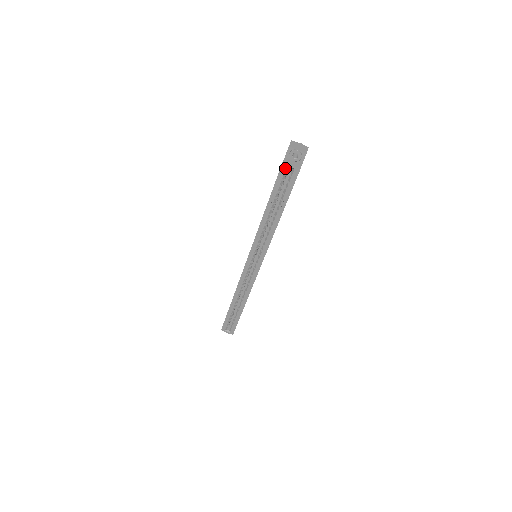
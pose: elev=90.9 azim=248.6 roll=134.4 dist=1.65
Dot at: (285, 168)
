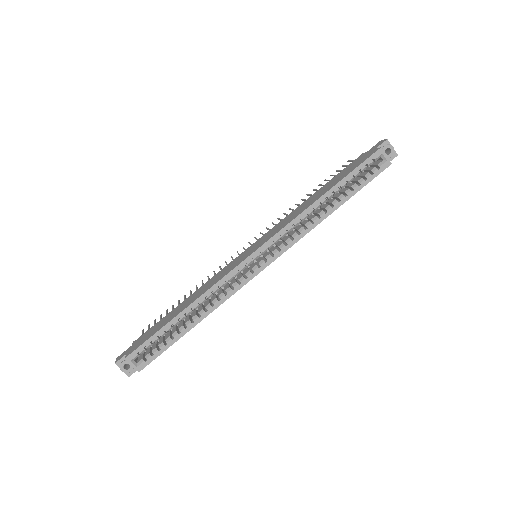
Dot at: (379, 155)
